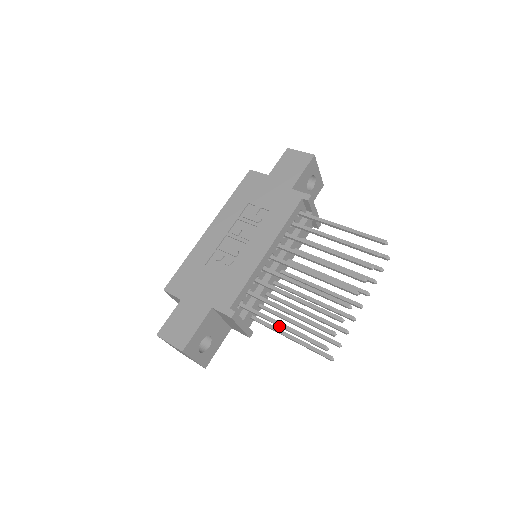
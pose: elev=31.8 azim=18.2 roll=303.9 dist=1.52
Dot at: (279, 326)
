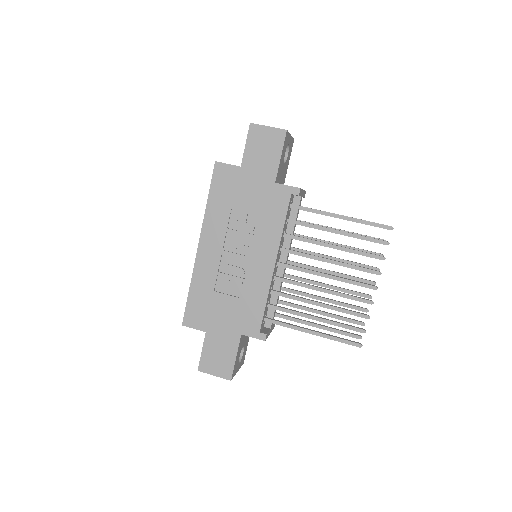
Dot at: occluded
